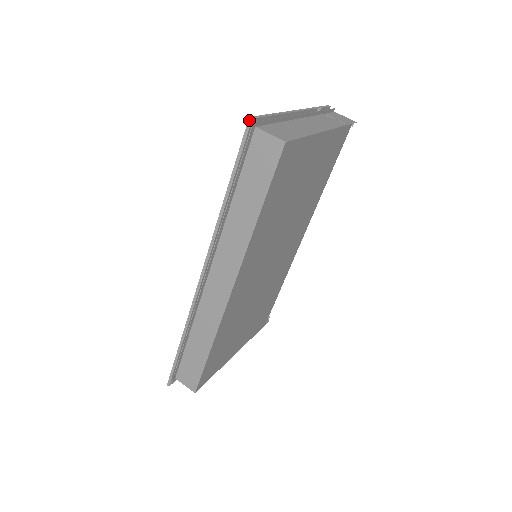
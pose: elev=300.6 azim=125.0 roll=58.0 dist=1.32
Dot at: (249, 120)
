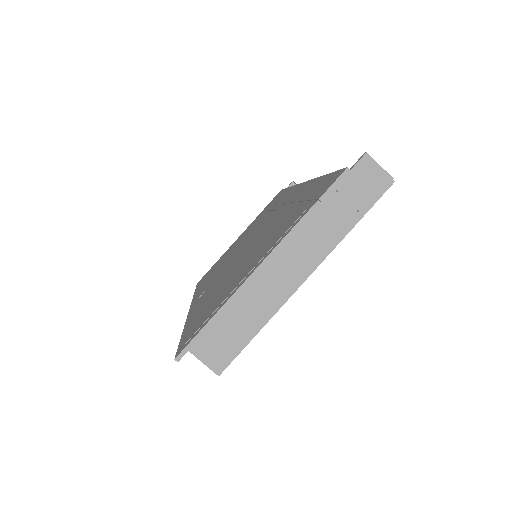
Dot at: (175, 359)
